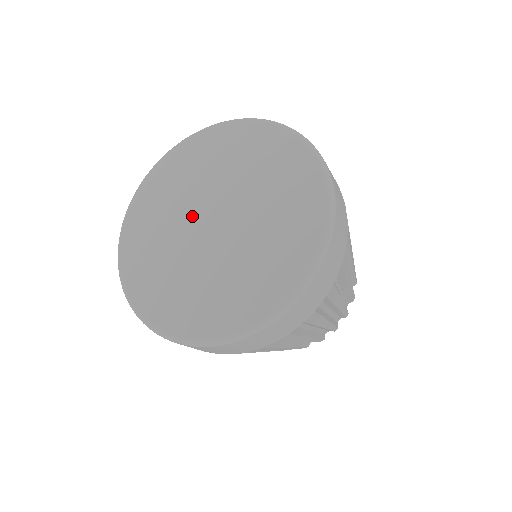
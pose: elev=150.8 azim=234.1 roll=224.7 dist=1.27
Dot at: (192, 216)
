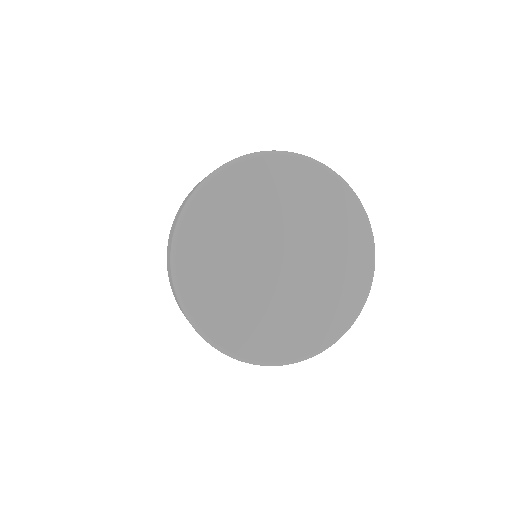
Dot at: (258, 264)
